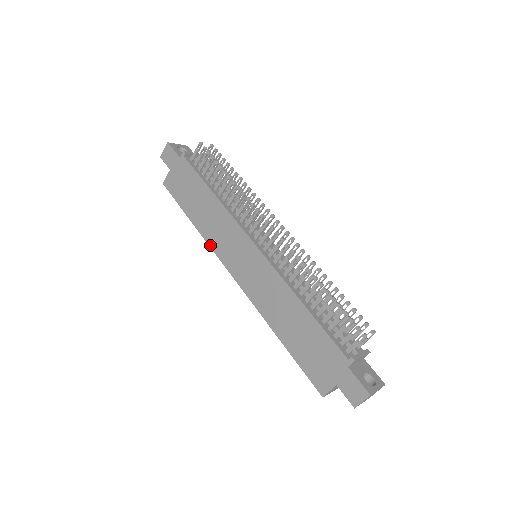
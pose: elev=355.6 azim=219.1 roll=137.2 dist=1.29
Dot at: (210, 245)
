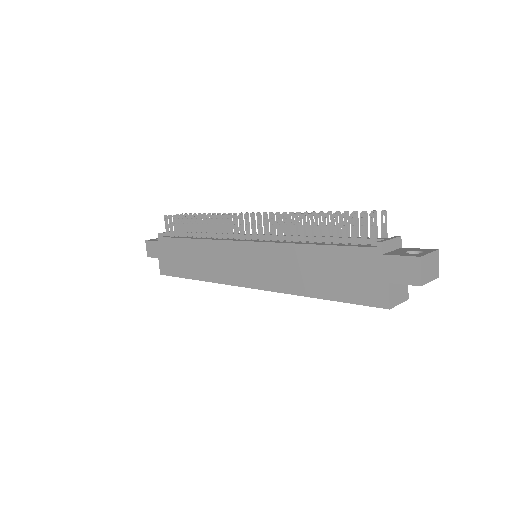
Dot at: (217, 282)
